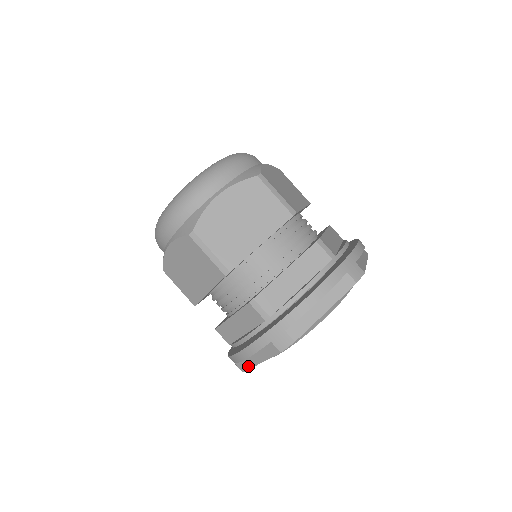
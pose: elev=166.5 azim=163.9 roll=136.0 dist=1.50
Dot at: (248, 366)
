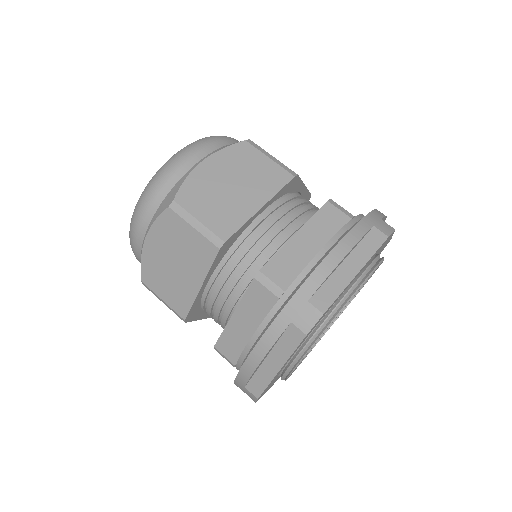
Dot at: occluded
